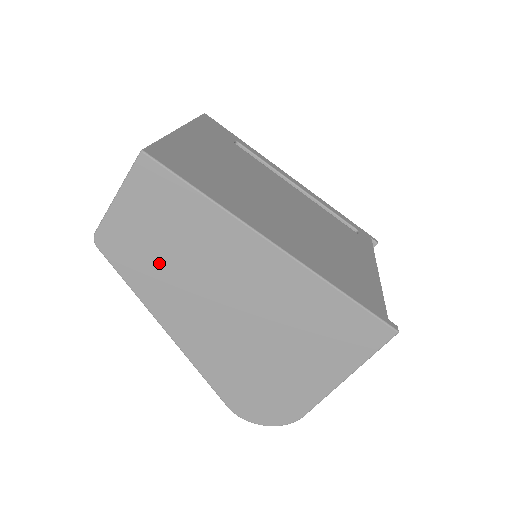
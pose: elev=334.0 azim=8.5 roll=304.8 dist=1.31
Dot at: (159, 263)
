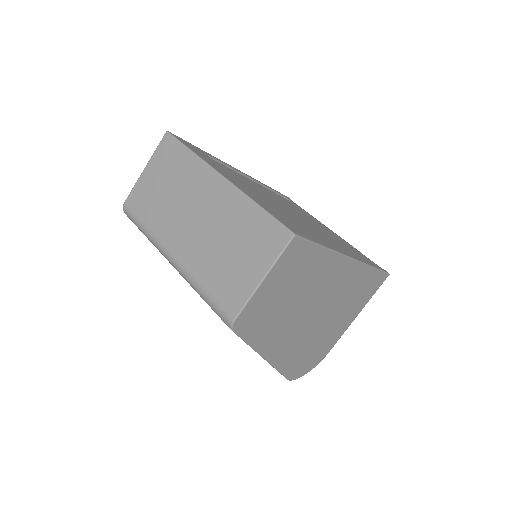
Dot at: (278, 313)
